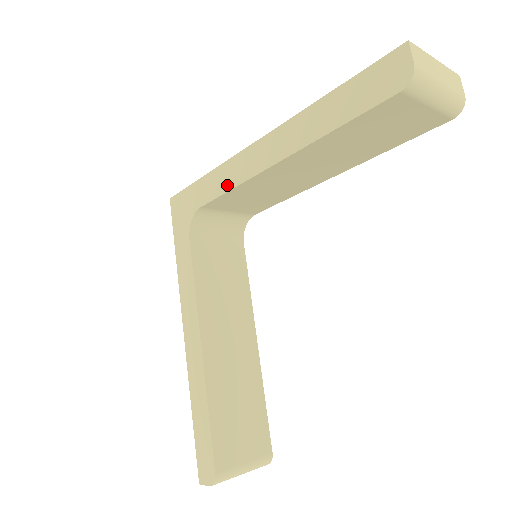
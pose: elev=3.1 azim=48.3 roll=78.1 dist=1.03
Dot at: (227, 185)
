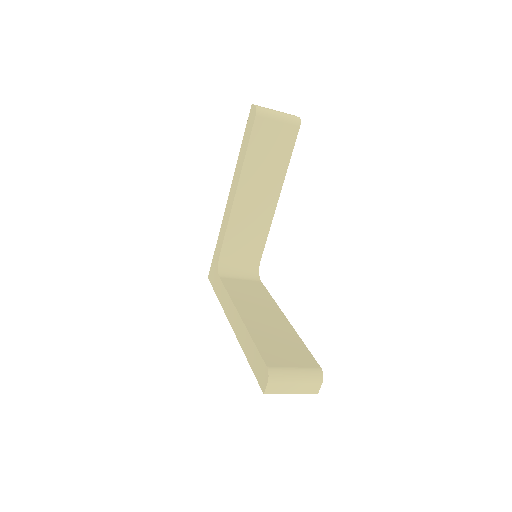
Dot at: (225, 229)
